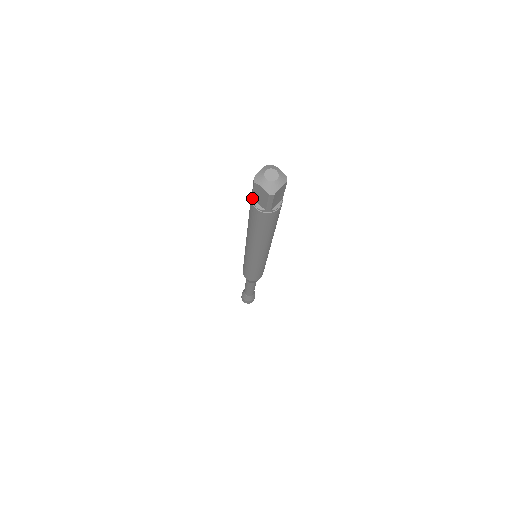
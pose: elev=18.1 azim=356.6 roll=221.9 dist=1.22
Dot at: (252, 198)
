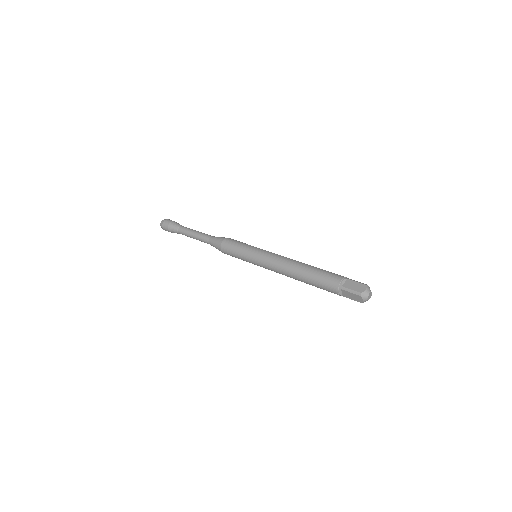
Dot at: (342, 289)
